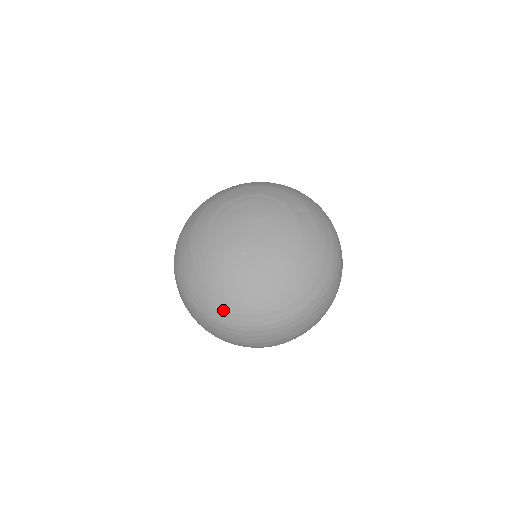
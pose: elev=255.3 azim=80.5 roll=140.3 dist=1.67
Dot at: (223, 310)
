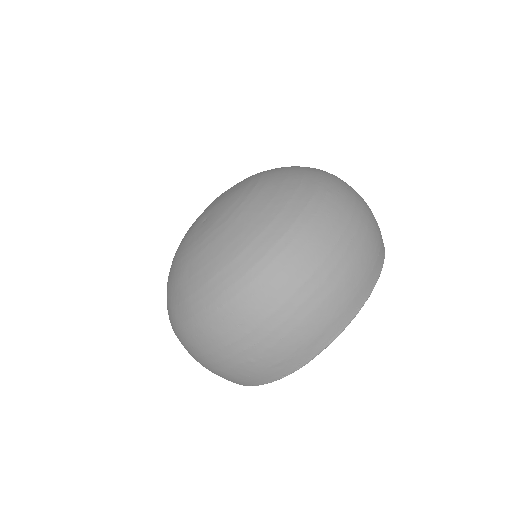
Dot at: (199, 288)
